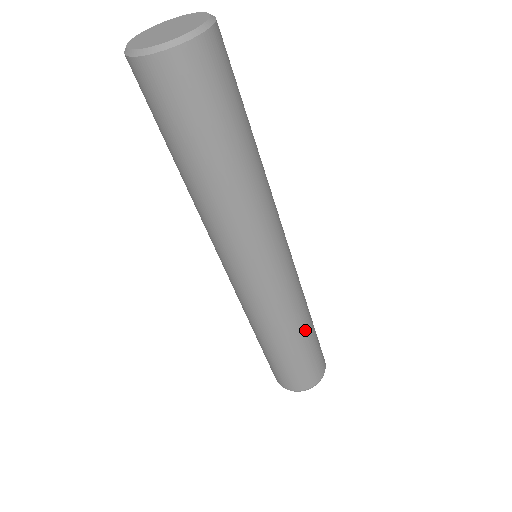
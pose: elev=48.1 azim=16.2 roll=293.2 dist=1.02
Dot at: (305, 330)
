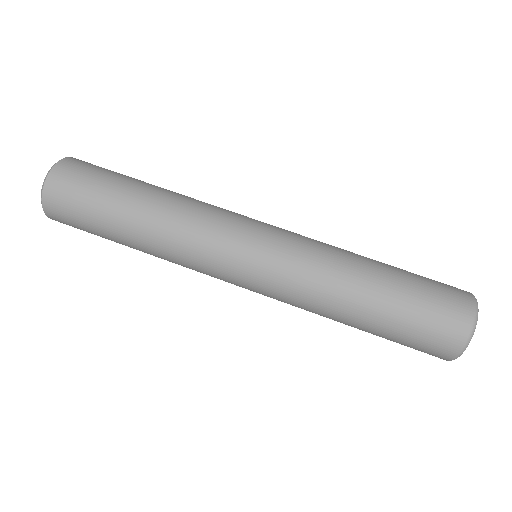
Dot at: (364, 281)
